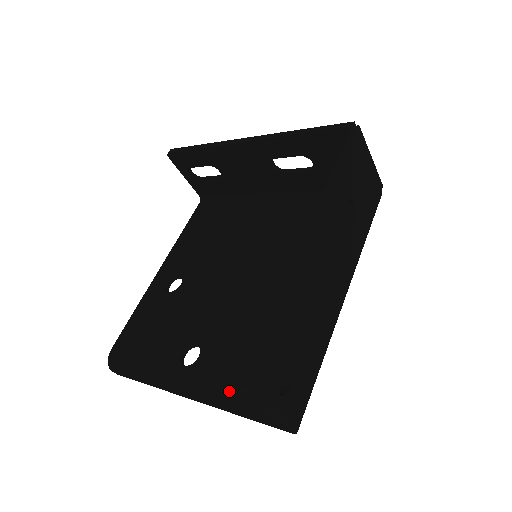
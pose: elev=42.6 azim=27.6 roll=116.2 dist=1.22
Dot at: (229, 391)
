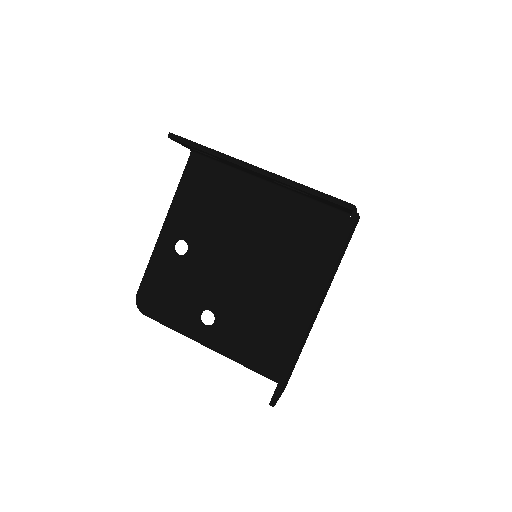
Dot at: (240, 352)
